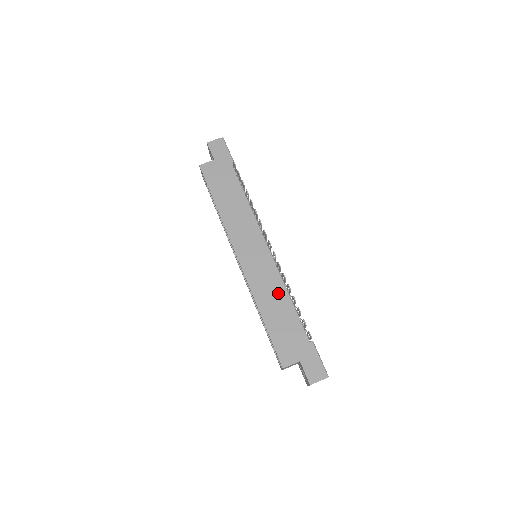
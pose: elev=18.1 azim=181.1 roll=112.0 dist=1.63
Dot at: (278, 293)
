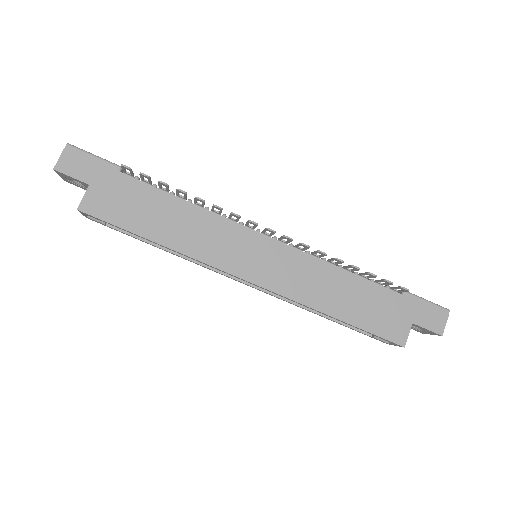
Dot at: (327, 276)
